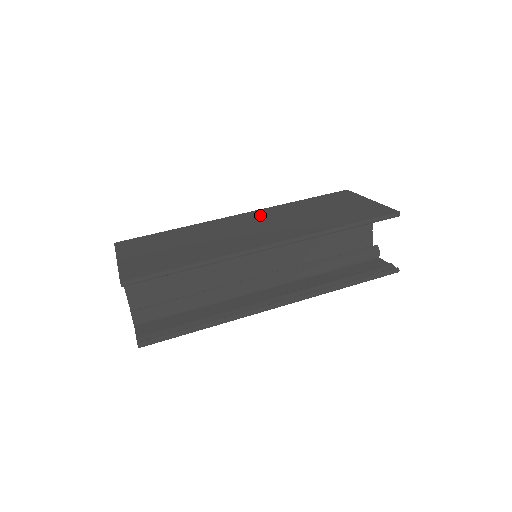
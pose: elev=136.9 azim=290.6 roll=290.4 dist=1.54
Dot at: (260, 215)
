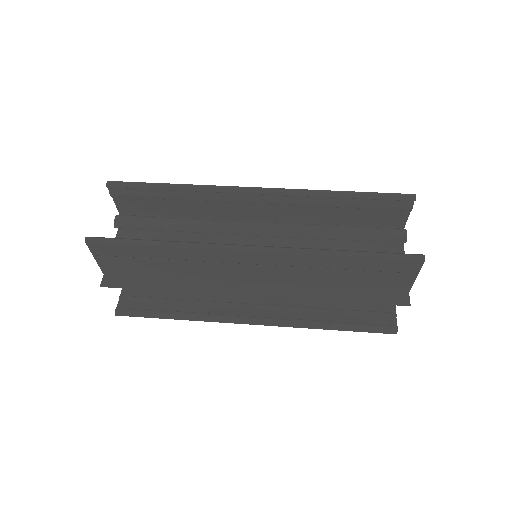
Dot at: occluded
